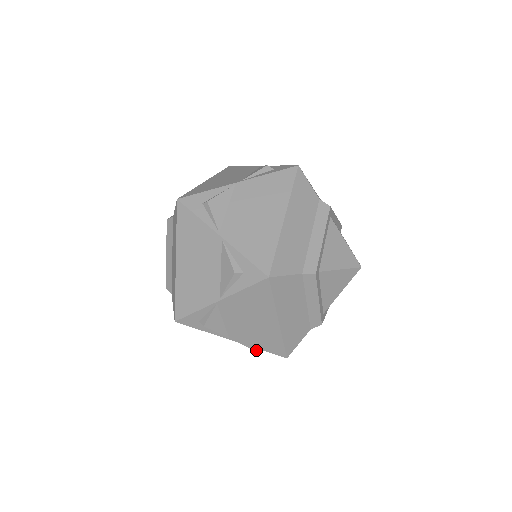
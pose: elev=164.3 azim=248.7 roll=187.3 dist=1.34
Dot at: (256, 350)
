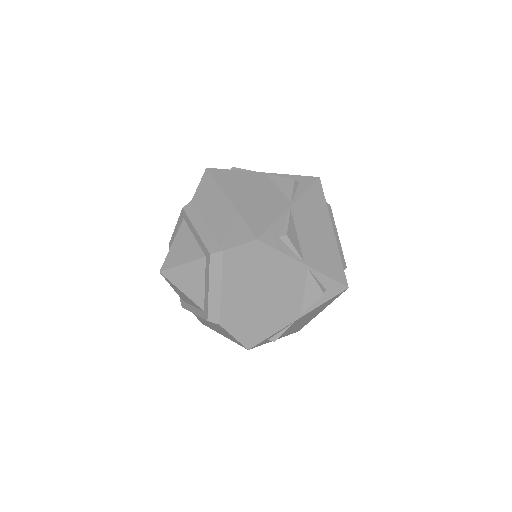
Dot at: occluded
